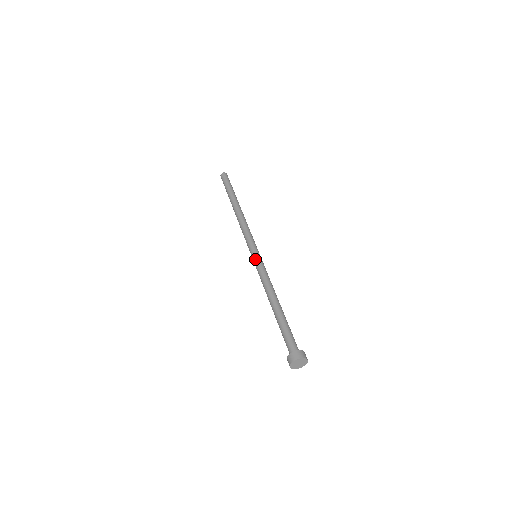
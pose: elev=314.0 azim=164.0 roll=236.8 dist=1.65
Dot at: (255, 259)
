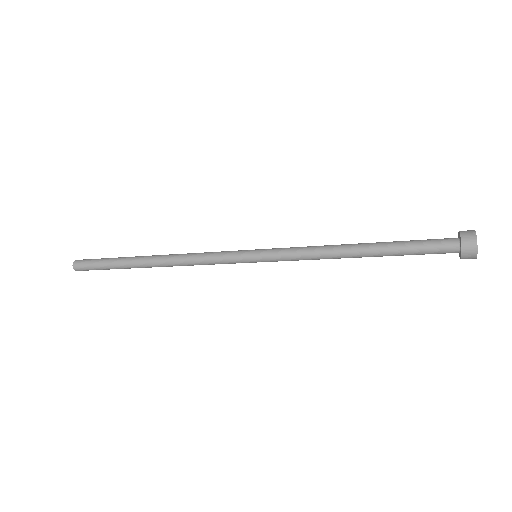
Dot at: (264, 255)
